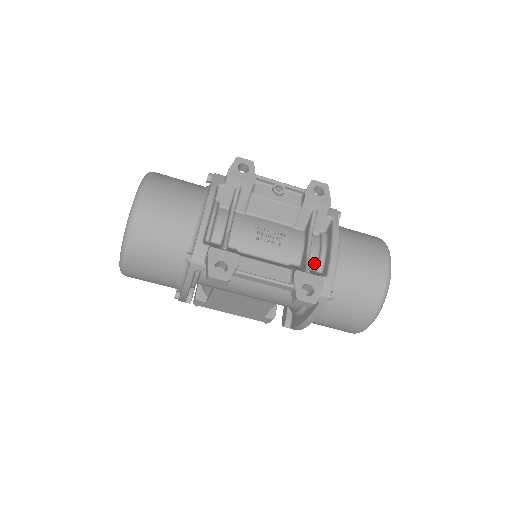
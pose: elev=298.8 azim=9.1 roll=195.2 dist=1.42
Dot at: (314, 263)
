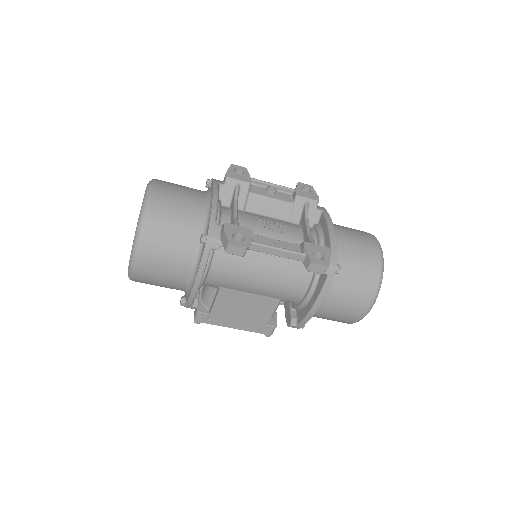
Dot at: occluded
